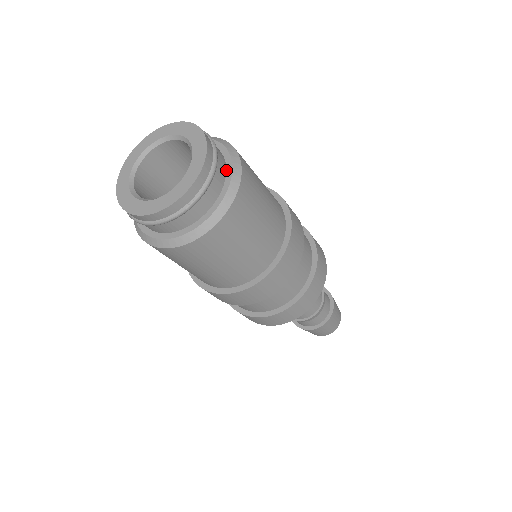
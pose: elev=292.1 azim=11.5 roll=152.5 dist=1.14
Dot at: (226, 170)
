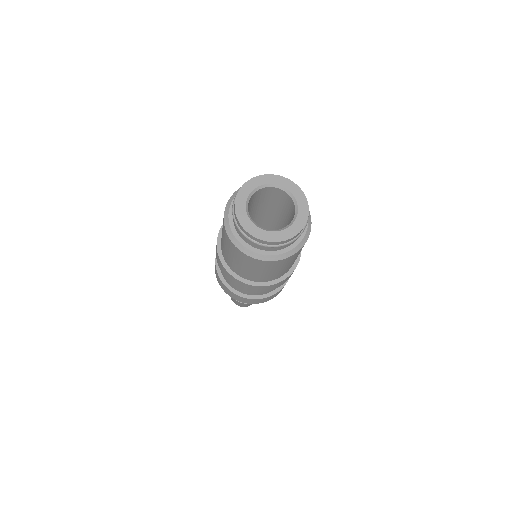
Dot at: (291, 245)
